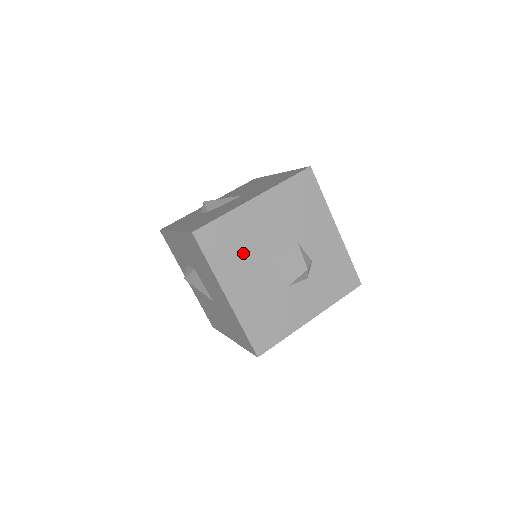
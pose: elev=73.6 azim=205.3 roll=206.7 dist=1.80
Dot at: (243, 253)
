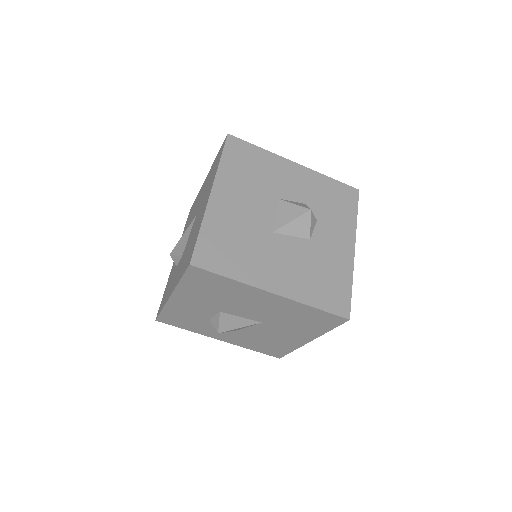
Dot at: (248, 245)
